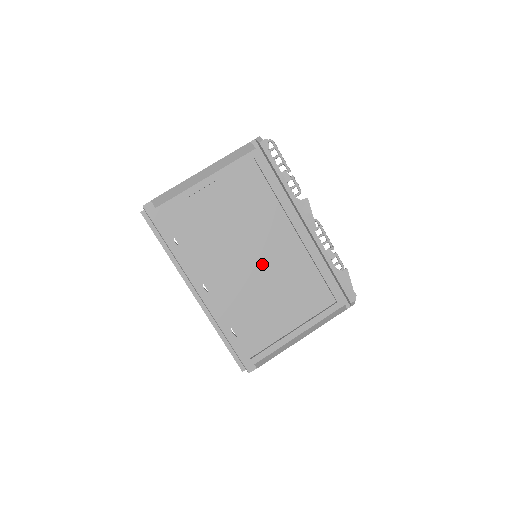
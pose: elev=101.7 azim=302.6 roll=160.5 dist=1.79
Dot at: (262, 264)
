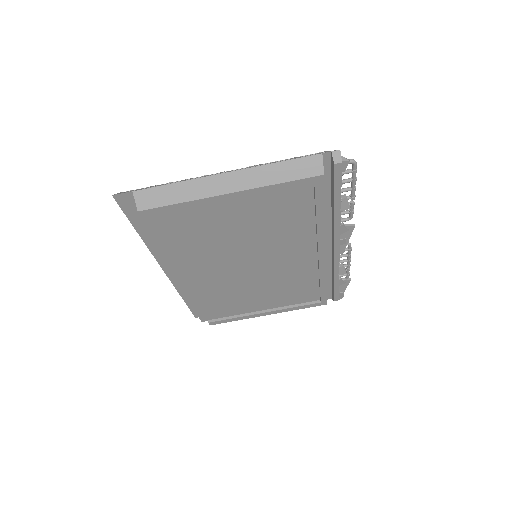
Dot at: (259, 270)
